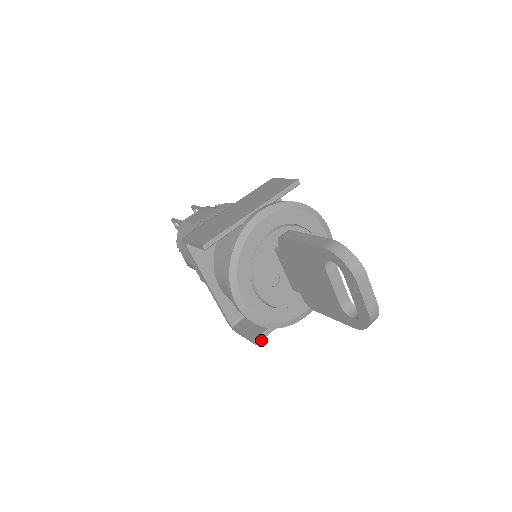
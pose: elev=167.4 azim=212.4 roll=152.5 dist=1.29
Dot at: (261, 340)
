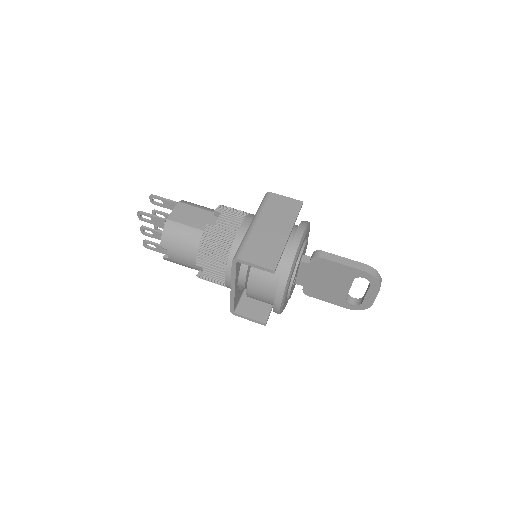
Dot at: occluded
